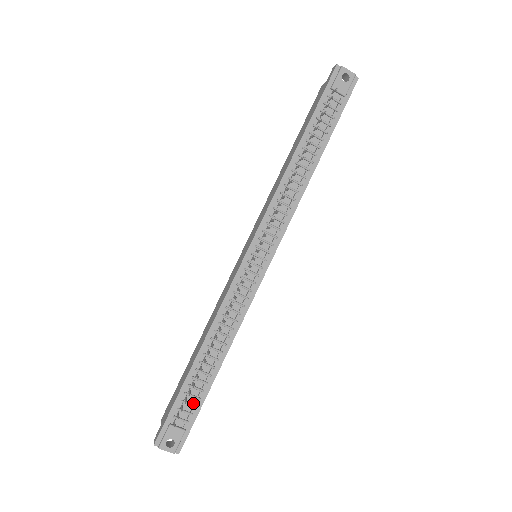
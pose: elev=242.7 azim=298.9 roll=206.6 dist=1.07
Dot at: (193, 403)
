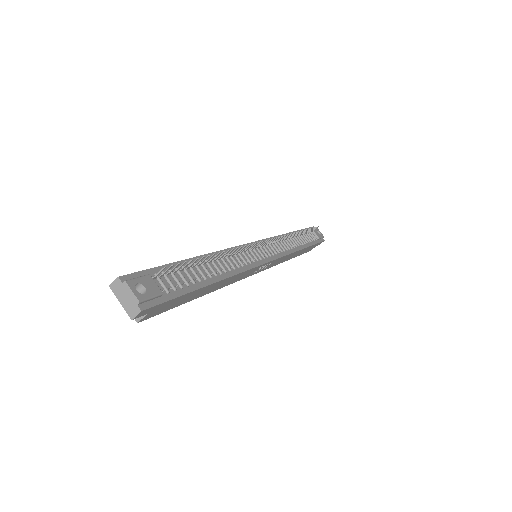
Dot at: (180, 283)
